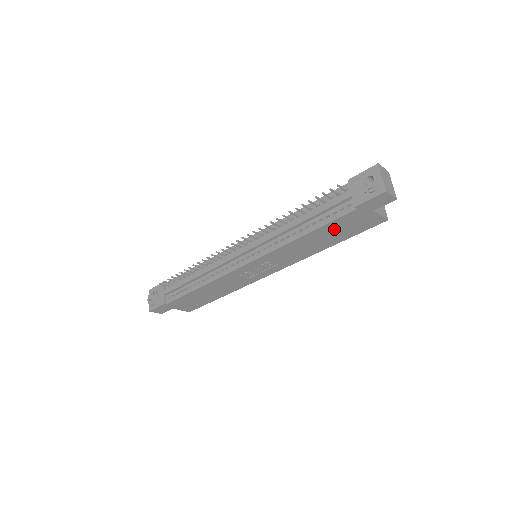
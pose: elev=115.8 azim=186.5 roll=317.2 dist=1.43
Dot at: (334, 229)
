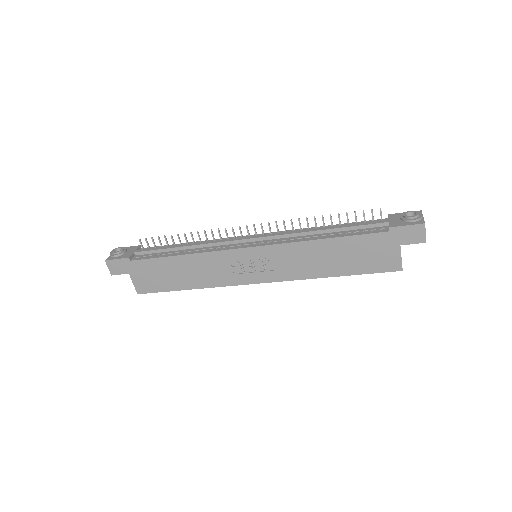
Dot at: (354, 249)
